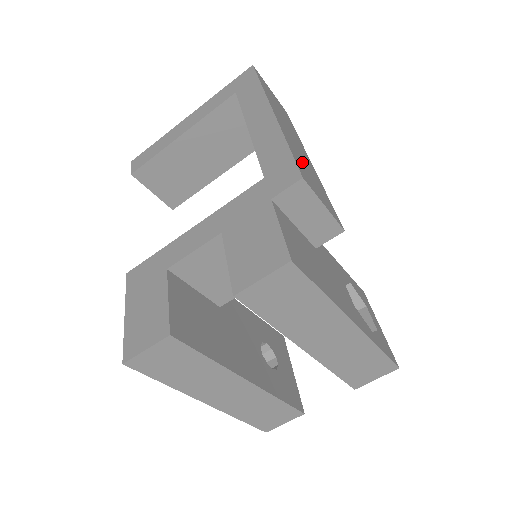
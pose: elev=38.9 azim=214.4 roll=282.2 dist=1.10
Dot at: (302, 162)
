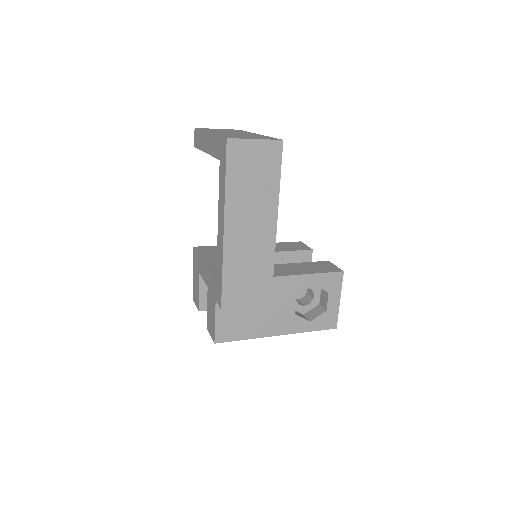
Dot at: (241, 271)
